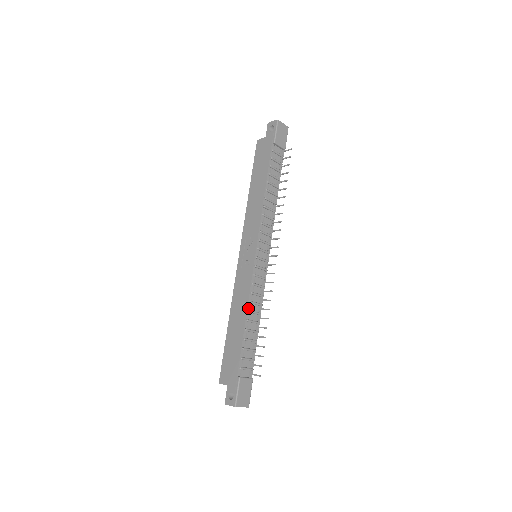
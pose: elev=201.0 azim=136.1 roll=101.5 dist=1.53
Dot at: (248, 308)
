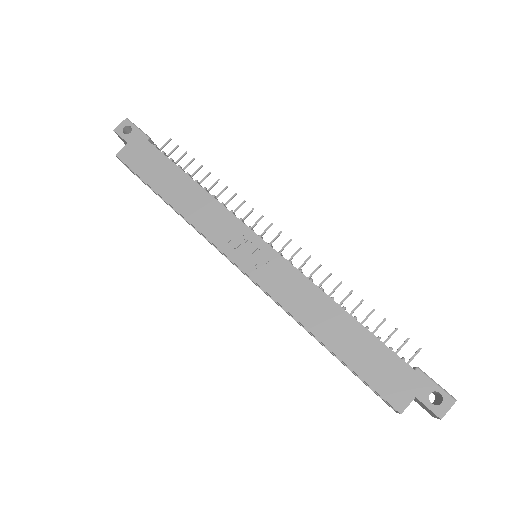
Dot at: (328, 296)
